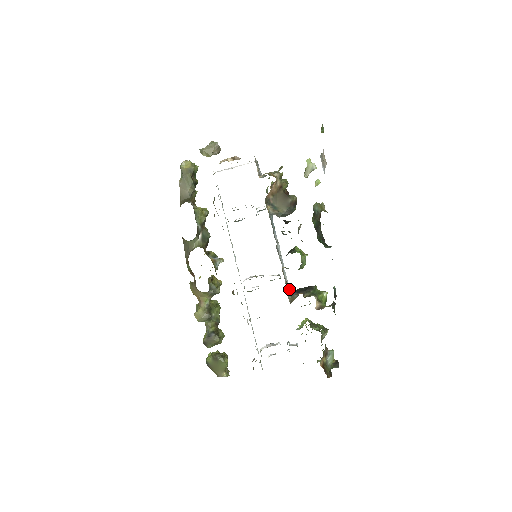
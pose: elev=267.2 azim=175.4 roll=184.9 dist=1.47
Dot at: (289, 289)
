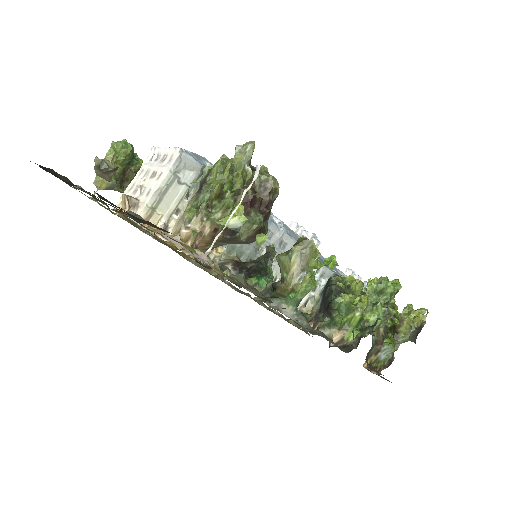
Dot at: (327, 269)
